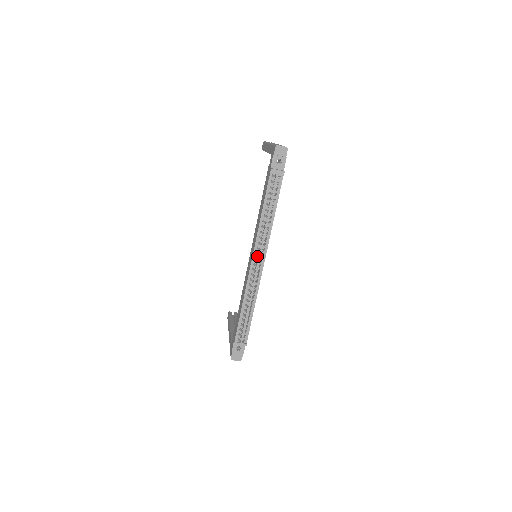
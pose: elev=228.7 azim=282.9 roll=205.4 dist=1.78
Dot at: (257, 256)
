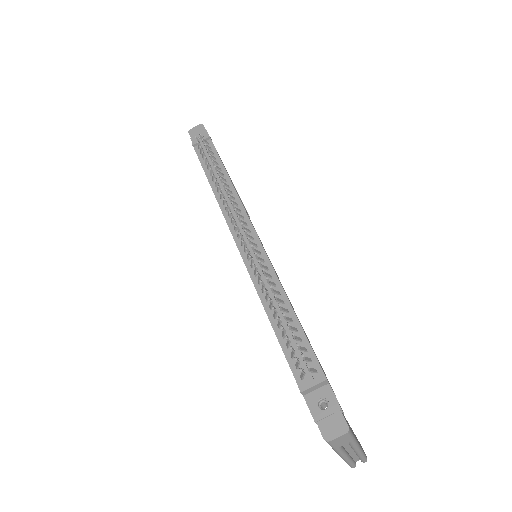
Dot at: occluded
